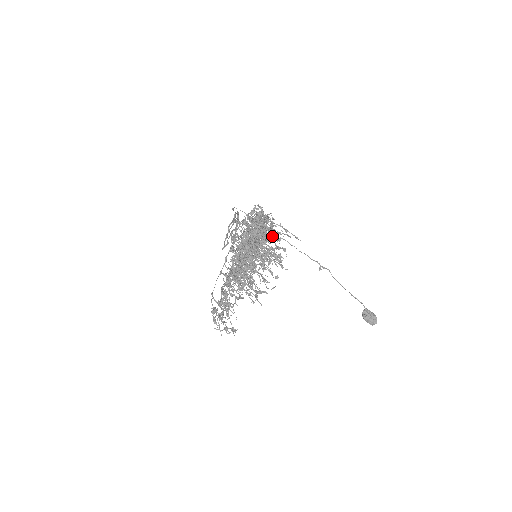
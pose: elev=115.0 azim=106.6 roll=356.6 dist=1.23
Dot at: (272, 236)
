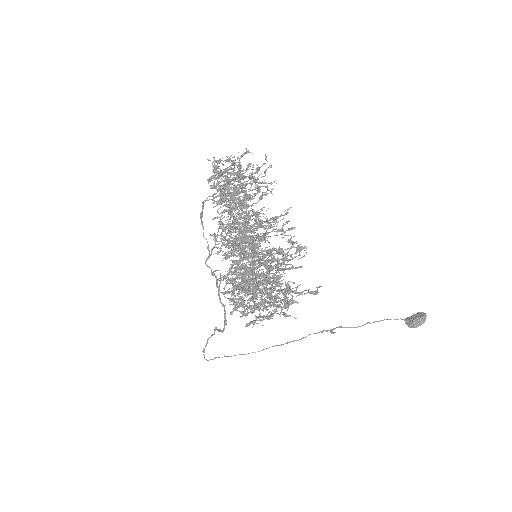
Dot at: (246, 199)
